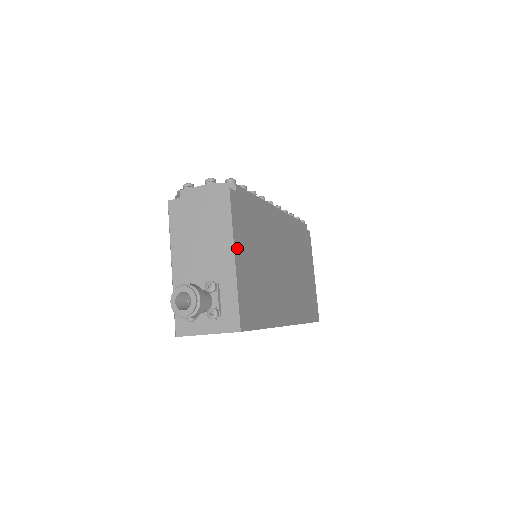
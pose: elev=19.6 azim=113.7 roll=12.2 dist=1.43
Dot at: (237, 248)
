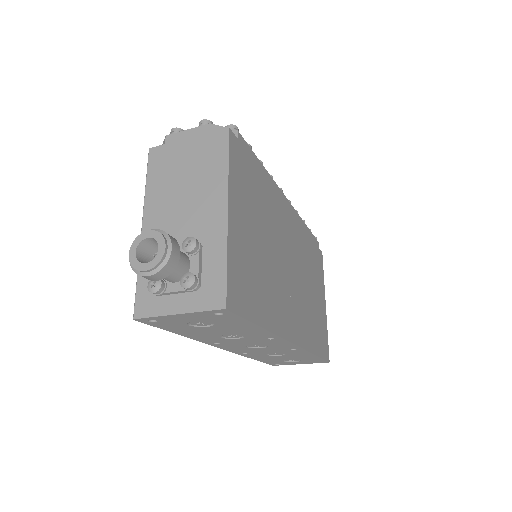
Dot at: (232, 202)
